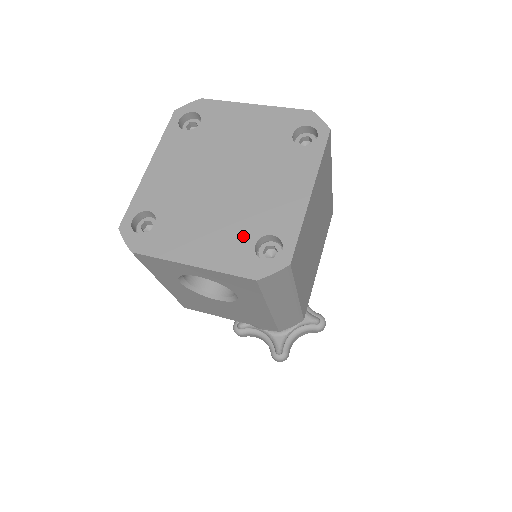
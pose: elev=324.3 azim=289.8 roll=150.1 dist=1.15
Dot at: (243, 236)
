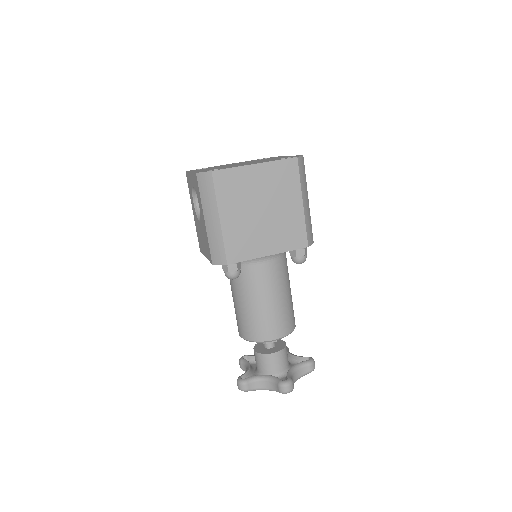
Dot at: occluded
